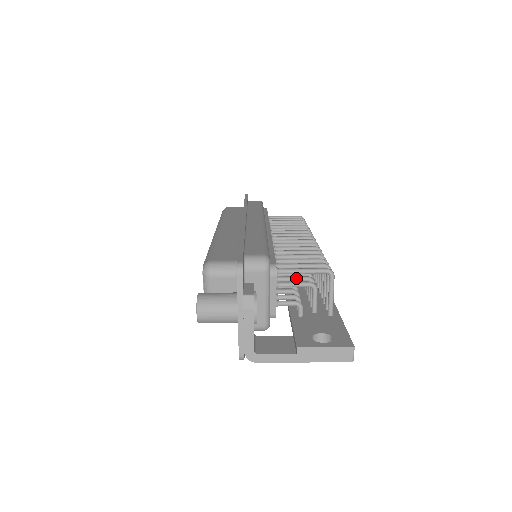
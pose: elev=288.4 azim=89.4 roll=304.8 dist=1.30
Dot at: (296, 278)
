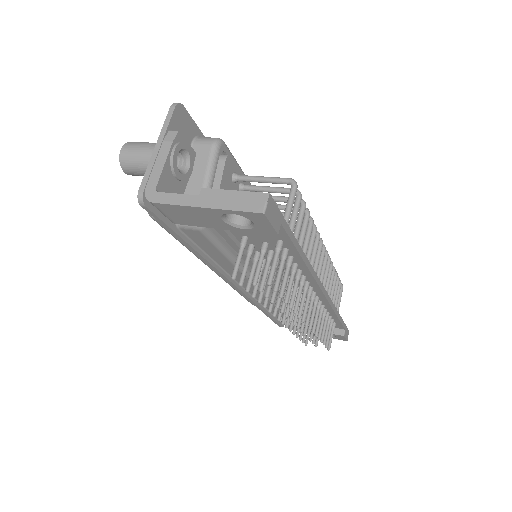
Dot at: occluded
